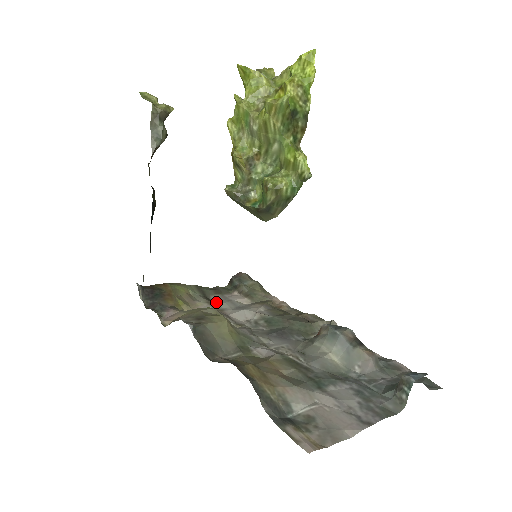
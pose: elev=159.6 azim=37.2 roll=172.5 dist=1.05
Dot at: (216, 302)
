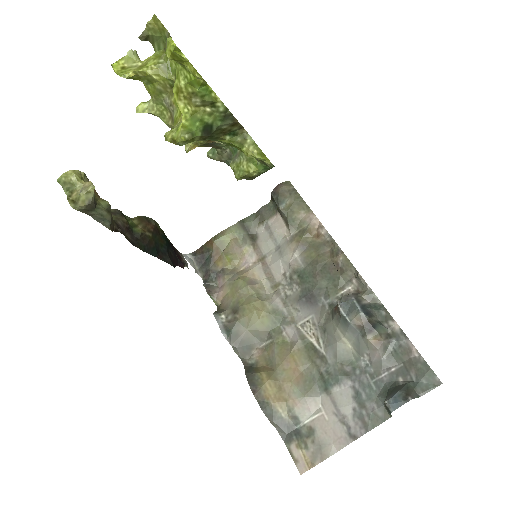
Dot at: (259, 243)
